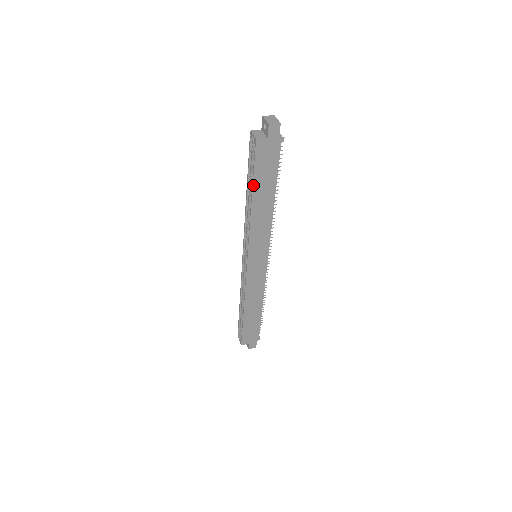
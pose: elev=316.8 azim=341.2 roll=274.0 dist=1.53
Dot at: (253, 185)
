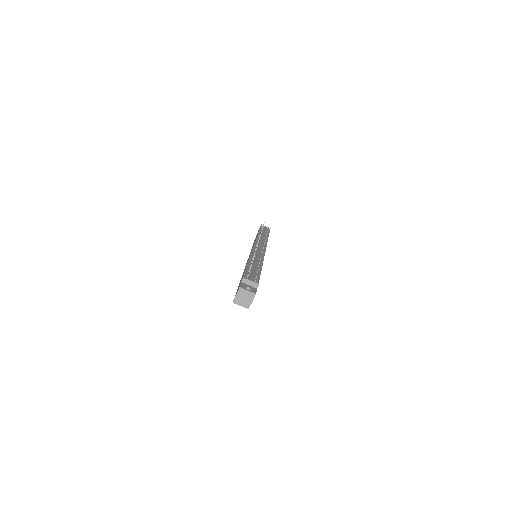
Dot at: occluded
